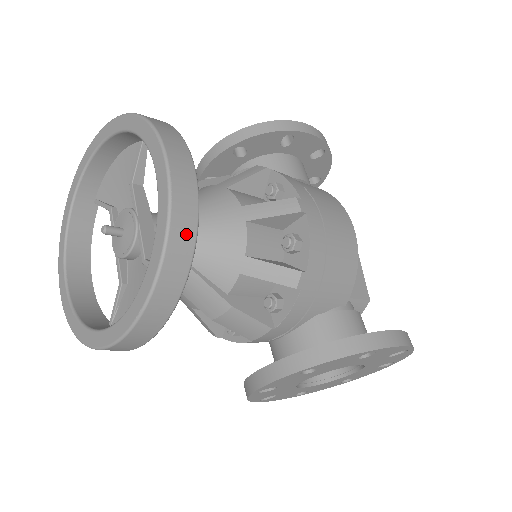
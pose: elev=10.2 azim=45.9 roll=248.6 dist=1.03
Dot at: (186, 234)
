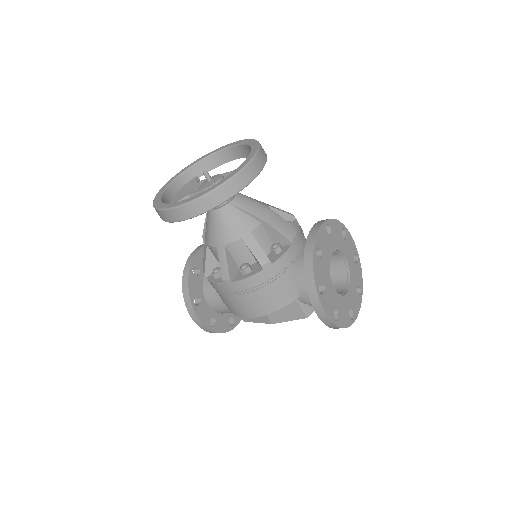
Dot at: occluded
